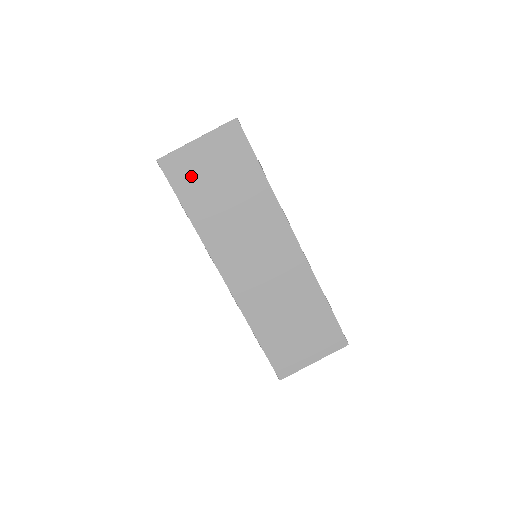
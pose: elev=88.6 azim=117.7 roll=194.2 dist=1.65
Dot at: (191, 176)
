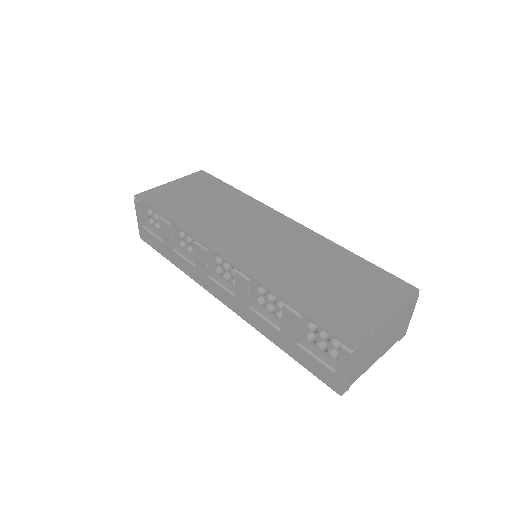
Dot at: (168, 199)
